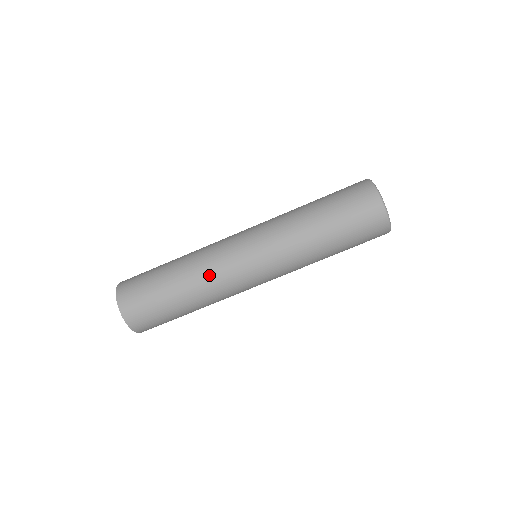
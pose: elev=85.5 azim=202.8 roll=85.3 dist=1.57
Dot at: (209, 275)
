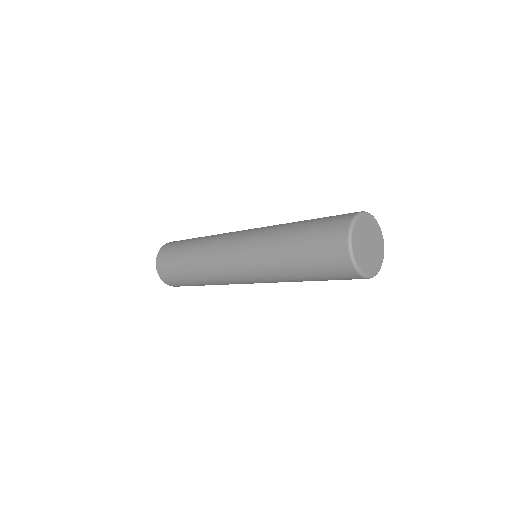
Dot at: (209, 246)
